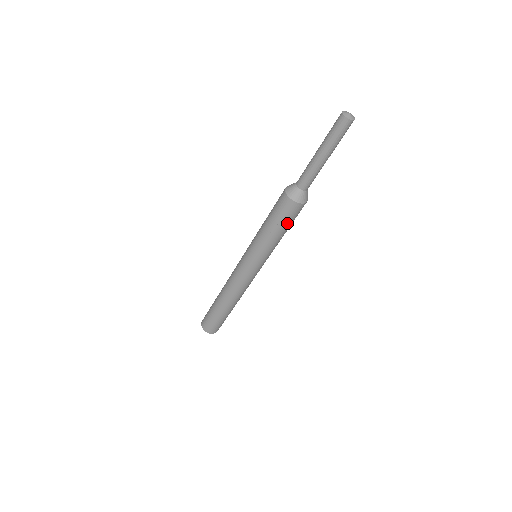
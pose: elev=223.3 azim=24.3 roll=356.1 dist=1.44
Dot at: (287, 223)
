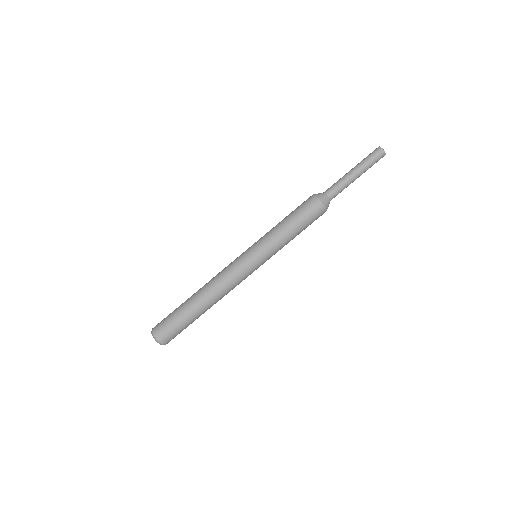
Dot at: (306, 223)
